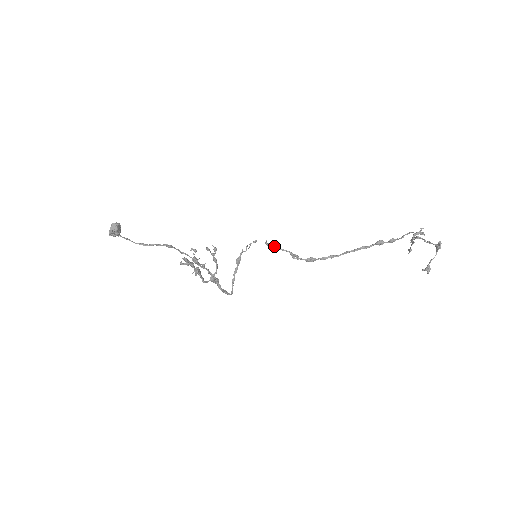
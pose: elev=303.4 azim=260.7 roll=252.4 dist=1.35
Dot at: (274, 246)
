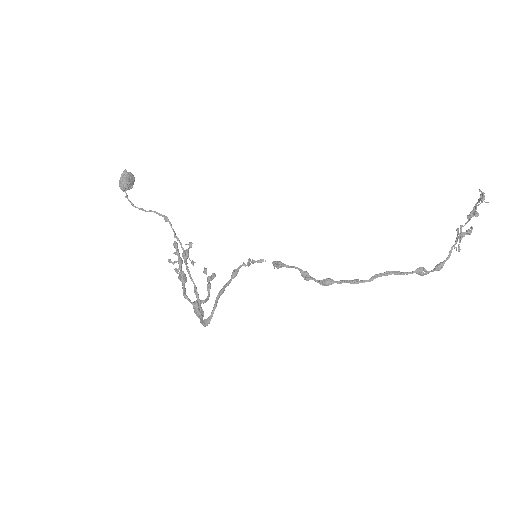
Dot at: occluded
